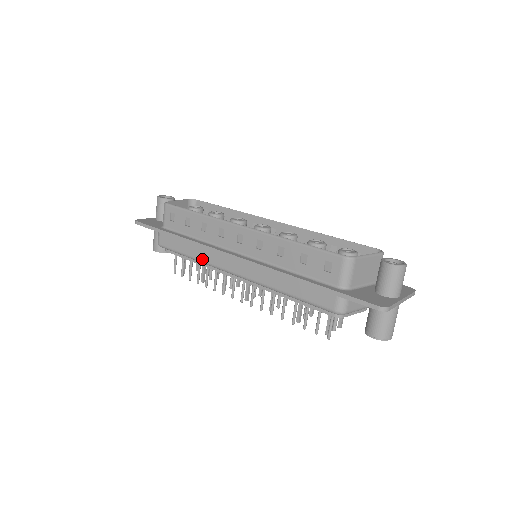
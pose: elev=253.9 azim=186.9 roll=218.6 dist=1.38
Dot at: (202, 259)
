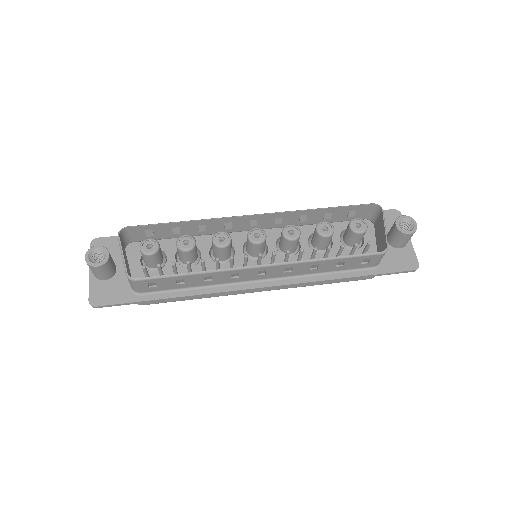
Dot at: (215, 296)
